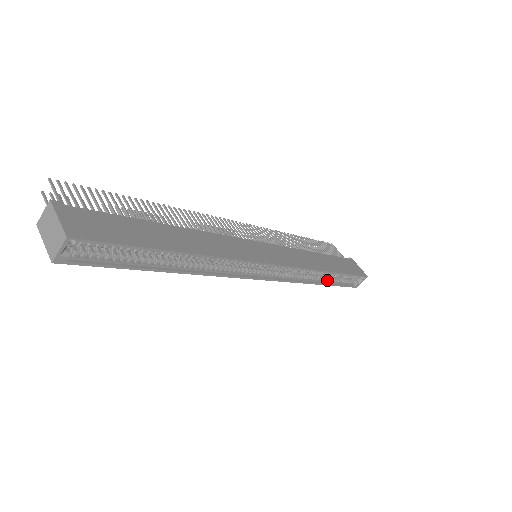
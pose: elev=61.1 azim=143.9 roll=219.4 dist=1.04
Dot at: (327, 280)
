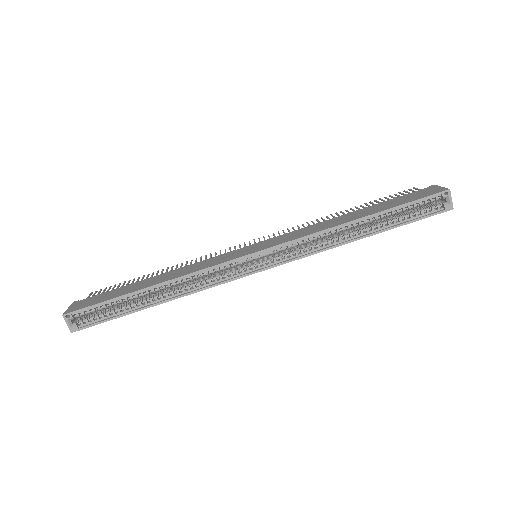
Dot at: (373, 229)
